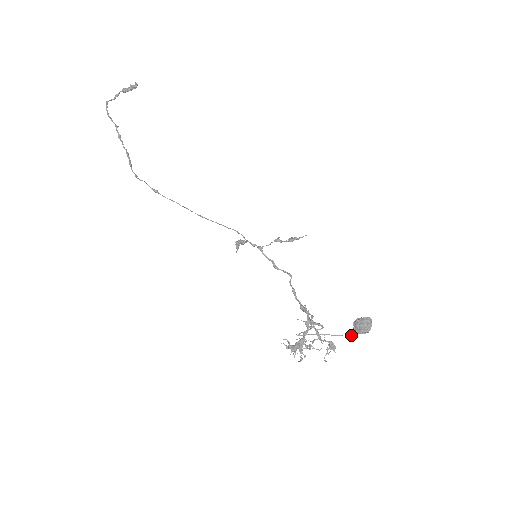
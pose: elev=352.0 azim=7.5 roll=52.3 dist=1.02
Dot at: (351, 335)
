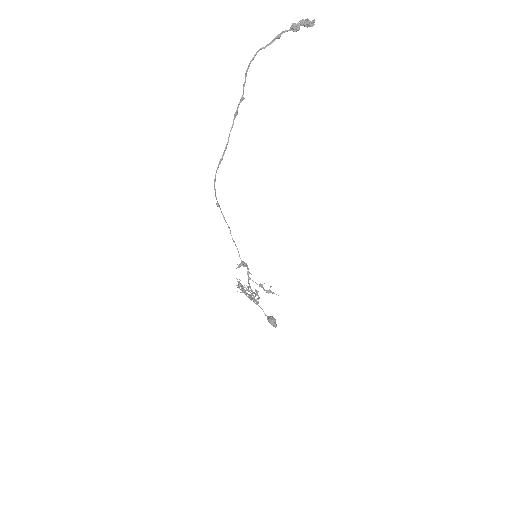
Dot at: (266, 315)
